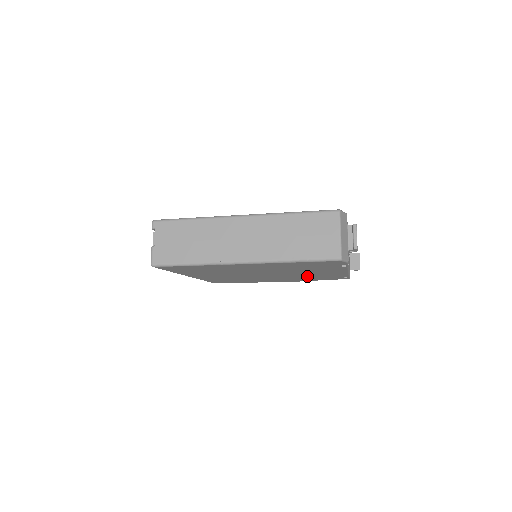
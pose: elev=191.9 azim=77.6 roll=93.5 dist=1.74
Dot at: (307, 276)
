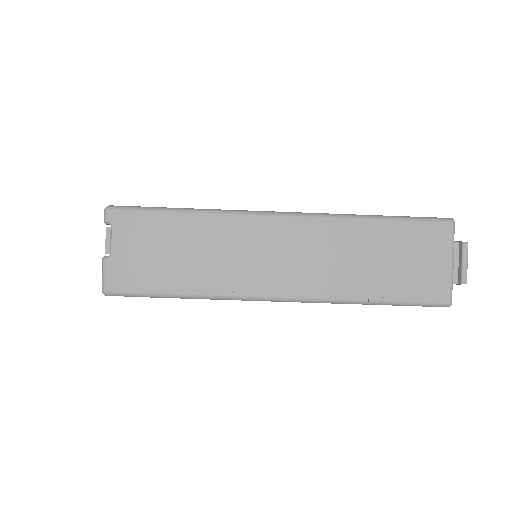
Dot at: occluded
